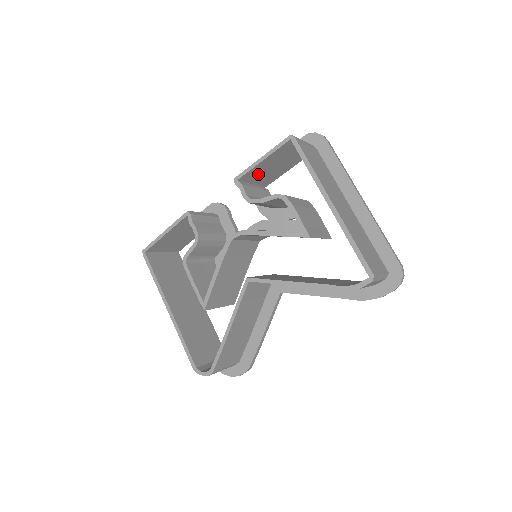
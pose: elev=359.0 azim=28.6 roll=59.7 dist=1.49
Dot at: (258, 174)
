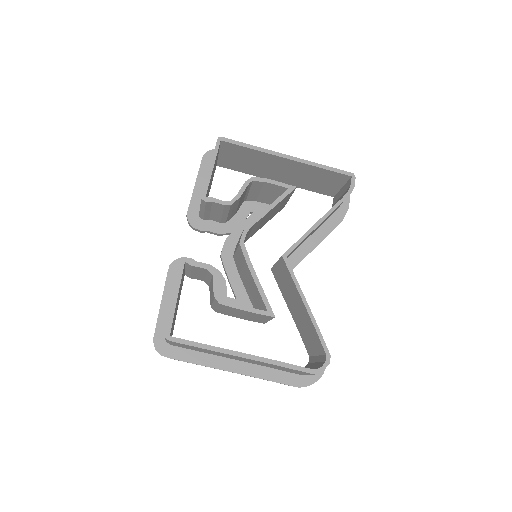
Dot at: occluded
